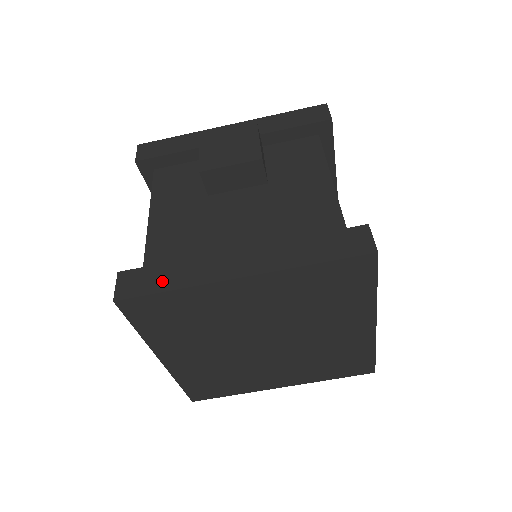
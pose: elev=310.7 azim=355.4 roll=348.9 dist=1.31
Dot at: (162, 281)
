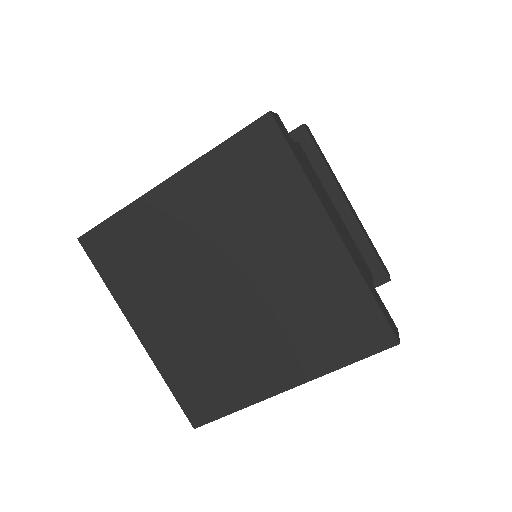
Dot at: occluded
